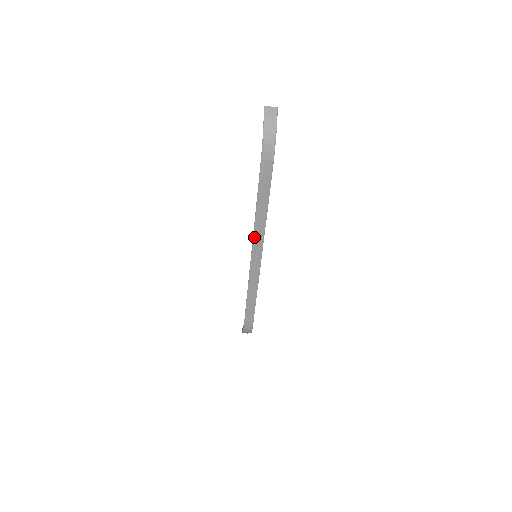
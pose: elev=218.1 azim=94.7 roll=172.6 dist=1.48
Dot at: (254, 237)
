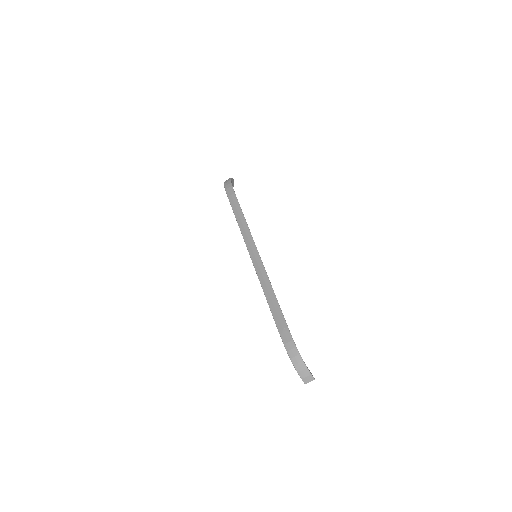
Dot at: (244, 237)
